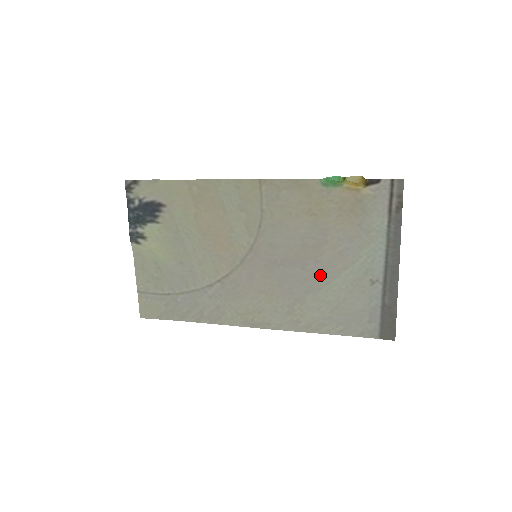
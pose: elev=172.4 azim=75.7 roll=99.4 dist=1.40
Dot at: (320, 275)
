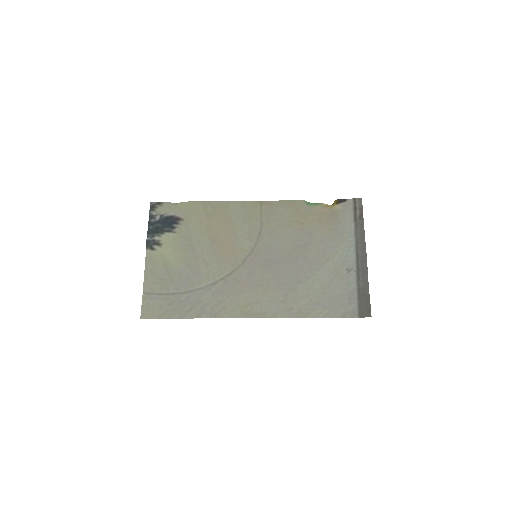
Dot at: (308, 268)
